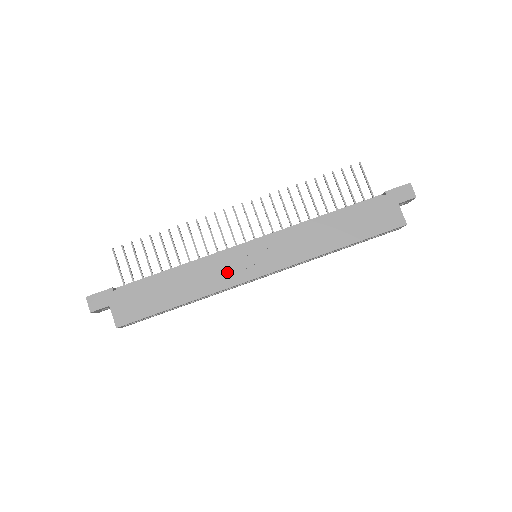
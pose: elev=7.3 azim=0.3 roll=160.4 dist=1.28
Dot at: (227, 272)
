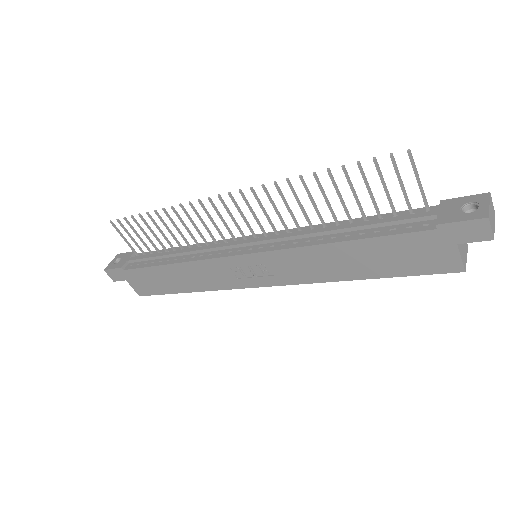
Dot at: (222, 277)
